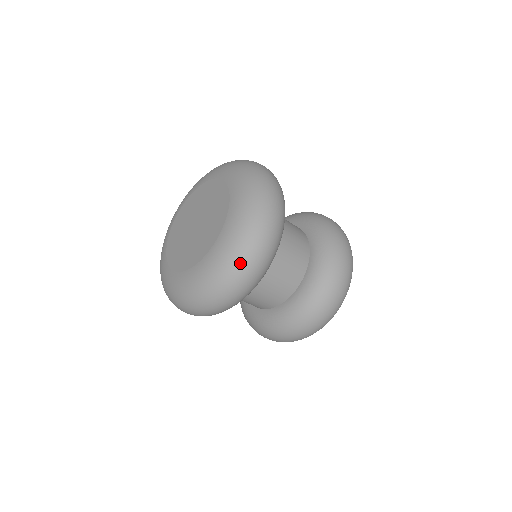
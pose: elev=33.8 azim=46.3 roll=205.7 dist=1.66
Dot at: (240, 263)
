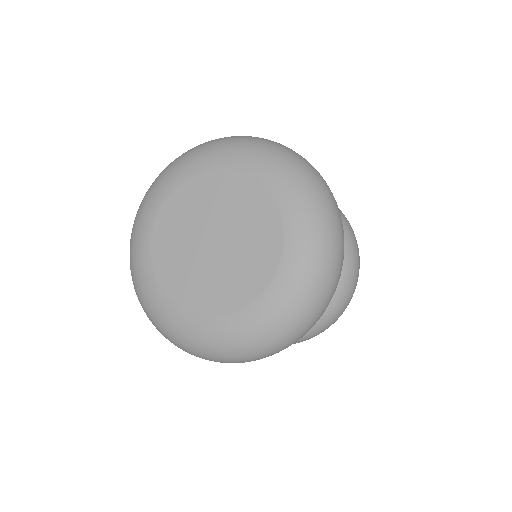
Dot at: (228, 359)
